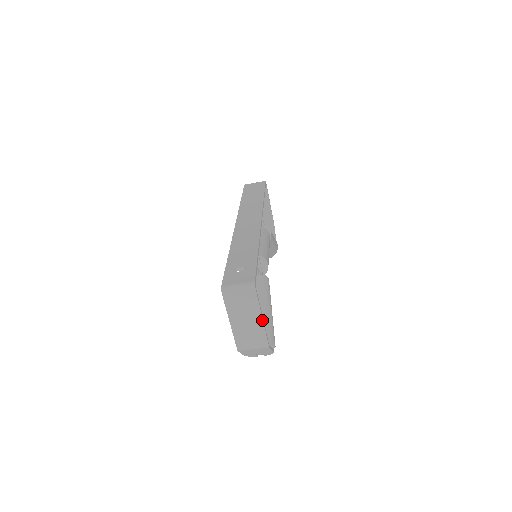
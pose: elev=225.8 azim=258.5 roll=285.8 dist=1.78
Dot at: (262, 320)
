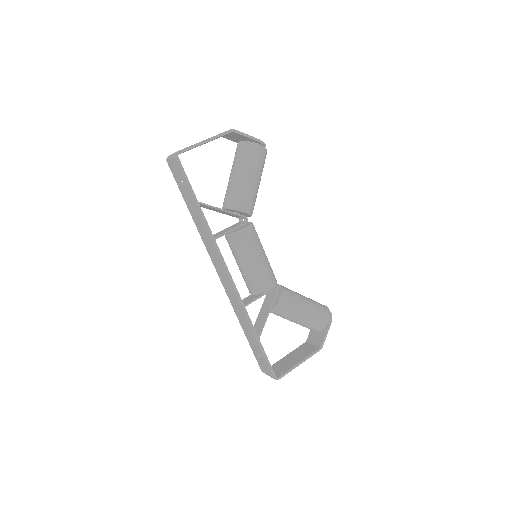
Dot at: (301, 363)
